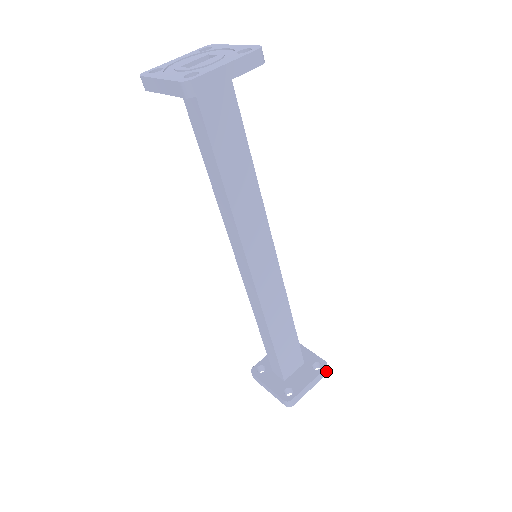
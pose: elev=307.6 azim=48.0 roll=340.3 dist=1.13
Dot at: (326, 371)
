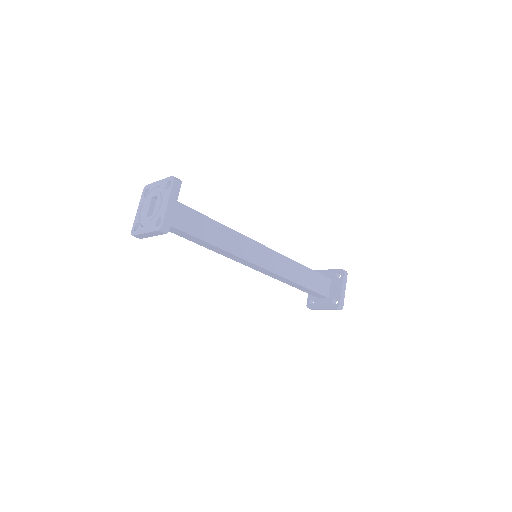
Dot at: (346, 274)
